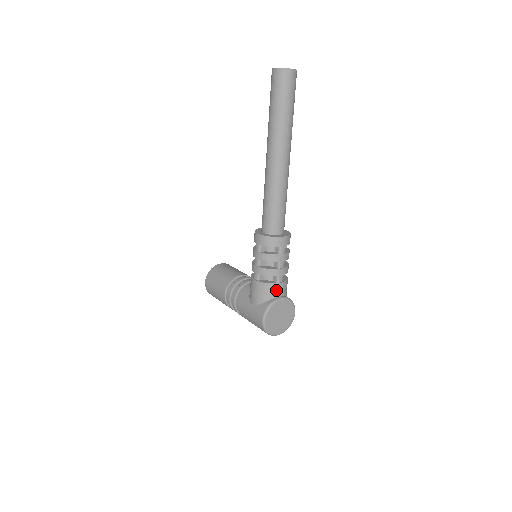
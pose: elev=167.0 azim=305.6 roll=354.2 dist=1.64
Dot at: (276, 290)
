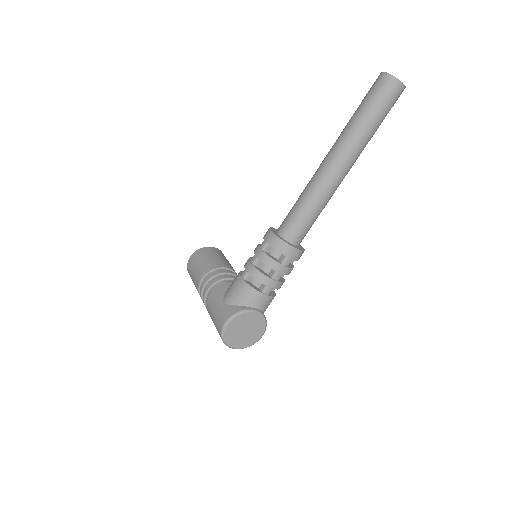
Dot at: (257, 300)
